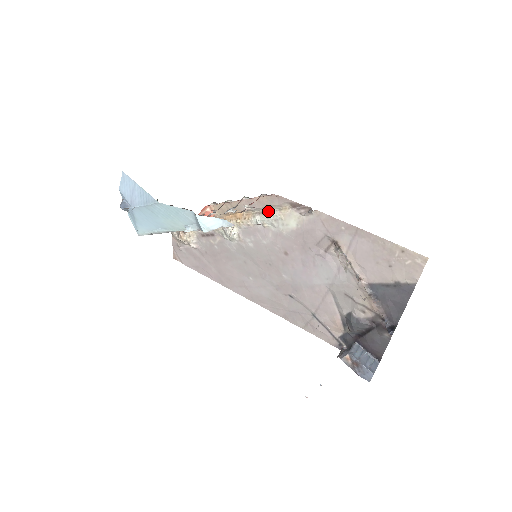
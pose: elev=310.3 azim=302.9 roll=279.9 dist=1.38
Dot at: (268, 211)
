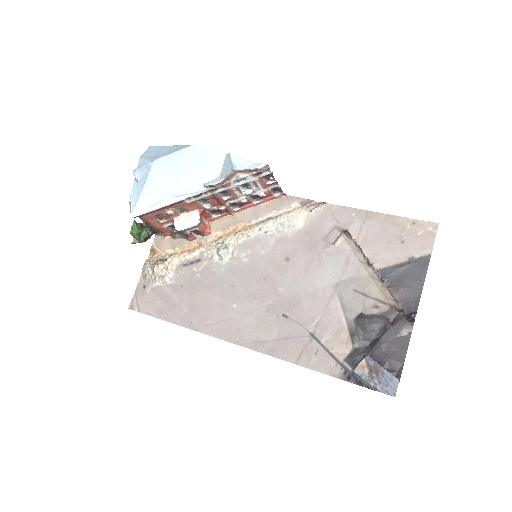
Dot at: (274, 217)
